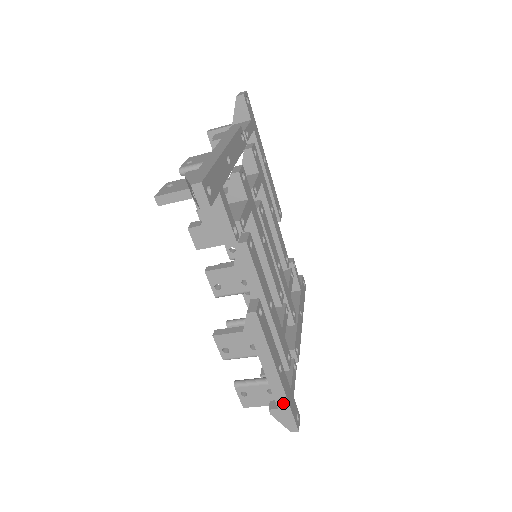
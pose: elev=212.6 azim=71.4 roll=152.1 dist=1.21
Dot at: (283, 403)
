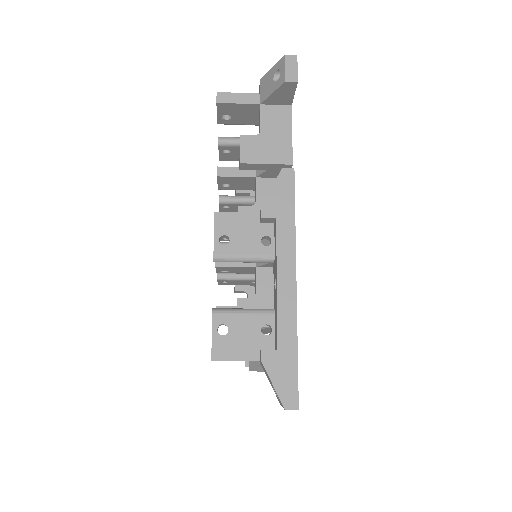
Dot at: occluded
